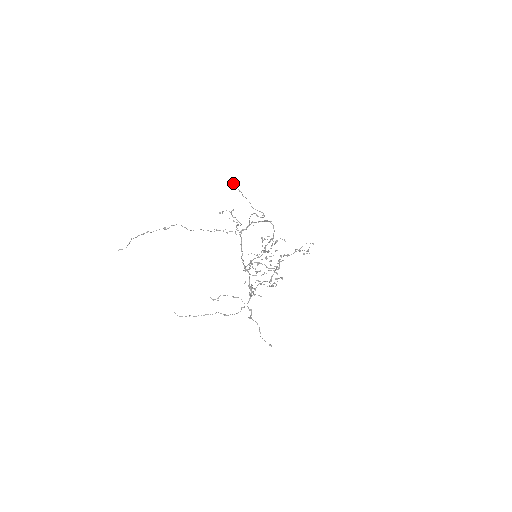
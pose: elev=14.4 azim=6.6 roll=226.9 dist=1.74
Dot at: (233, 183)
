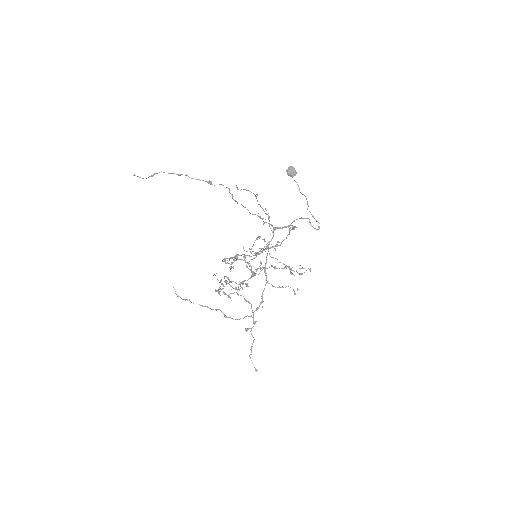
Dot at: (293, 172)
